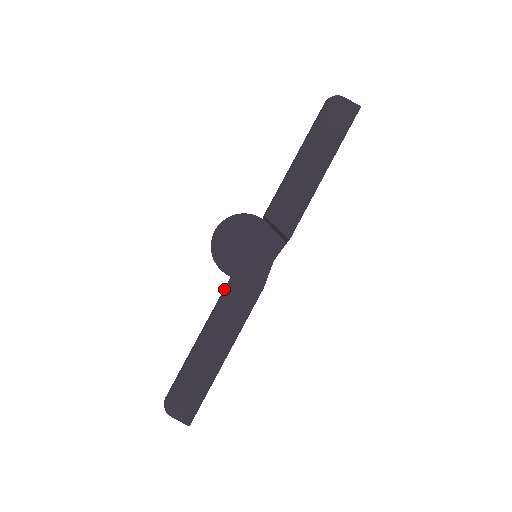
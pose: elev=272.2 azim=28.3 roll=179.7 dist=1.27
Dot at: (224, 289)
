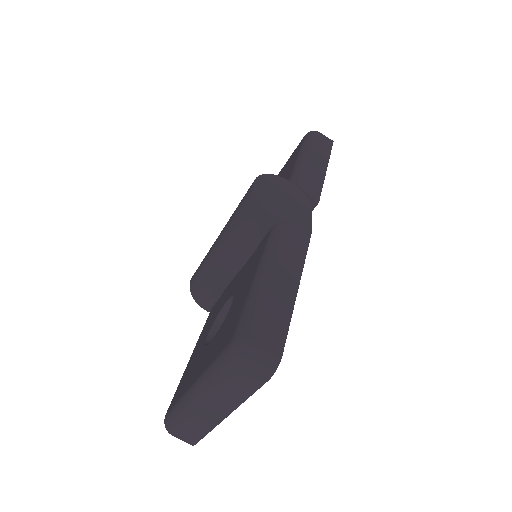
Dot at: (271, 234)
